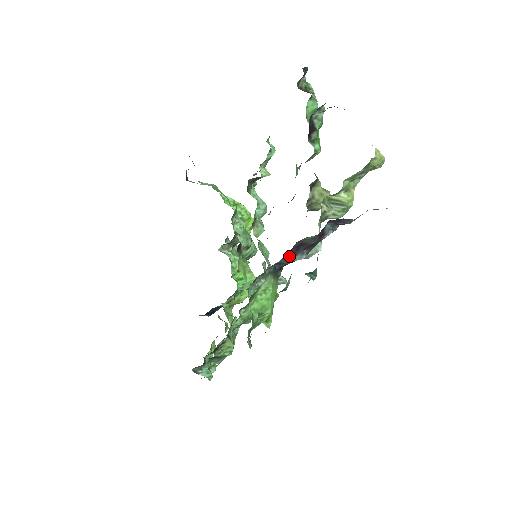
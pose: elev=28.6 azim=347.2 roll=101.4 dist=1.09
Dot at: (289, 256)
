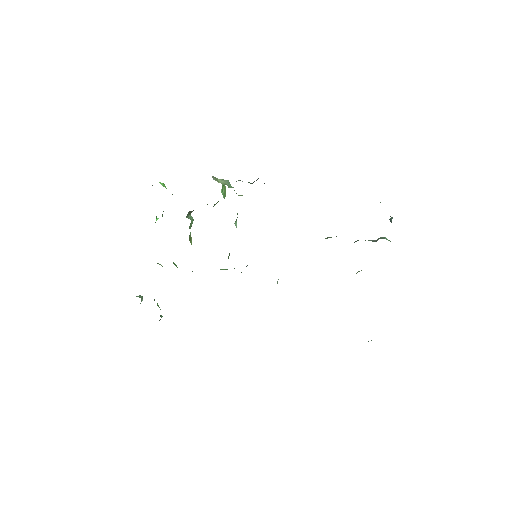
Dot at: occluded
